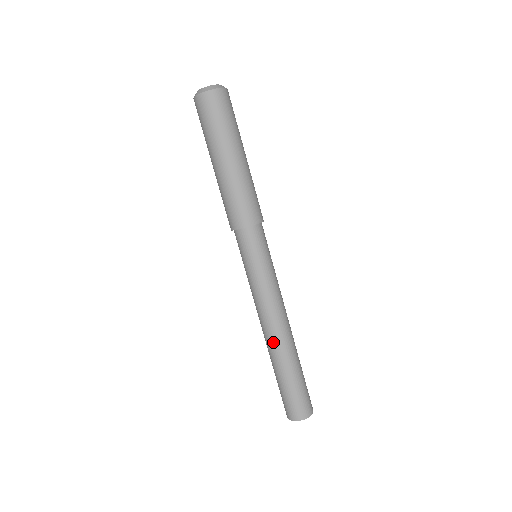
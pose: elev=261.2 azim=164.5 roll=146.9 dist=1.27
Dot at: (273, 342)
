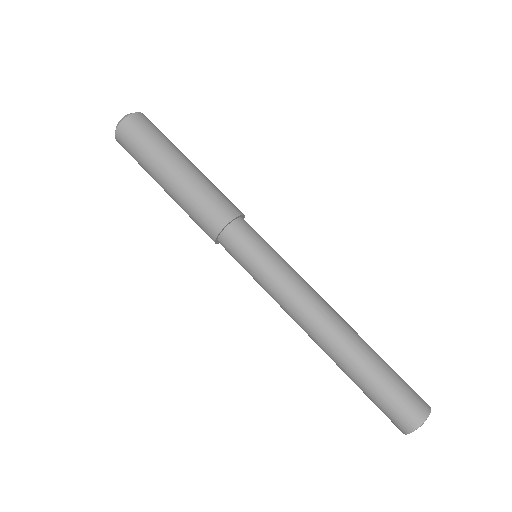
Dot at: (320, 346)
